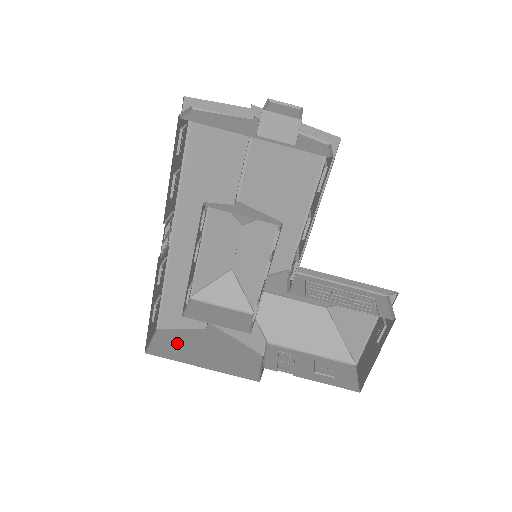
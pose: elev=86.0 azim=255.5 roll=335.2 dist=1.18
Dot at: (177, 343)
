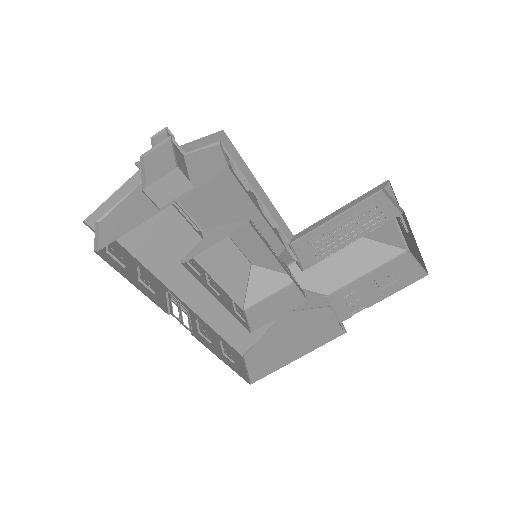
Dot at: (265, 355)
